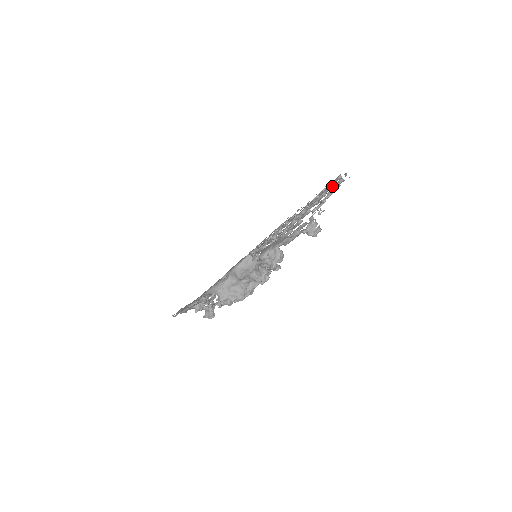
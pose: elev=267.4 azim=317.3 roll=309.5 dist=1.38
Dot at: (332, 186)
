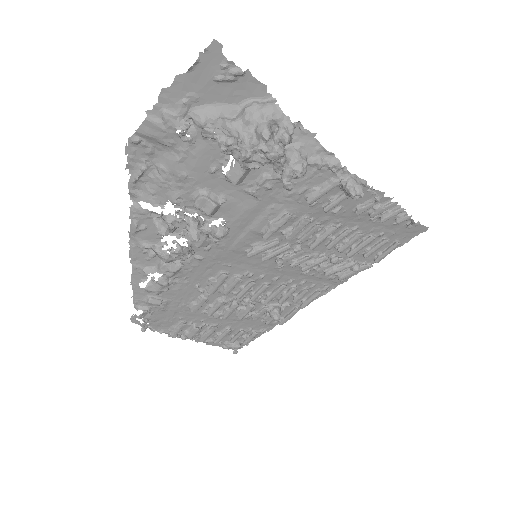
Dot at: (386, 239)
